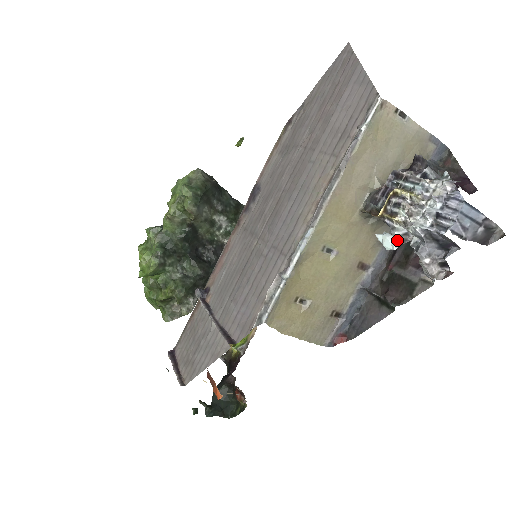
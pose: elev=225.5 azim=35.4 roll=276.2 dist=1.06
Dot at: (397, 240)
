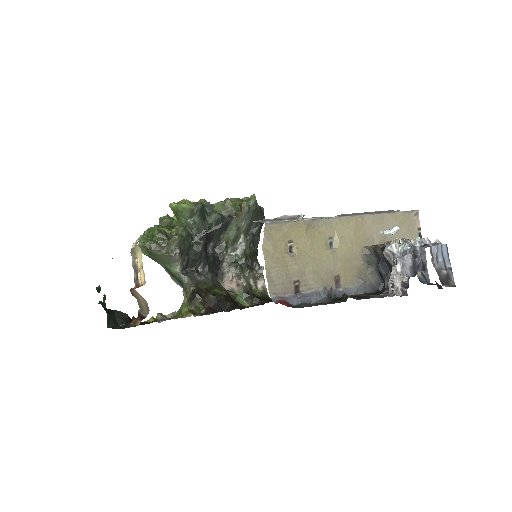
Dot at: (397, 227)
